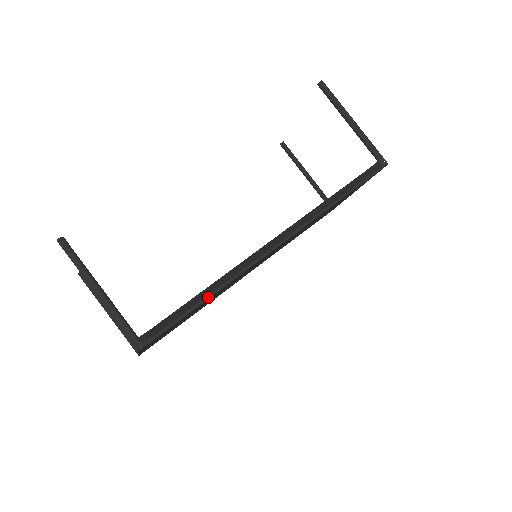
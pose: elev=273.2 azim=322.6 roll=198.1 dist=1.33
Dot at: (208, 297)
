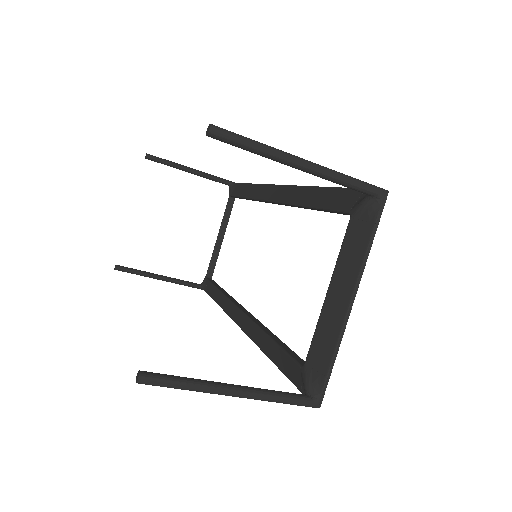
Dot at: occluded
